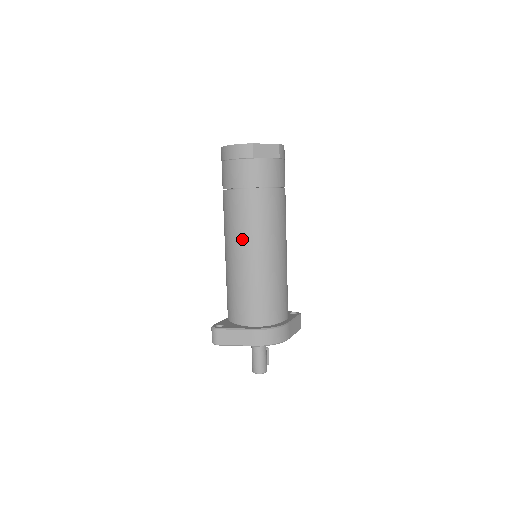
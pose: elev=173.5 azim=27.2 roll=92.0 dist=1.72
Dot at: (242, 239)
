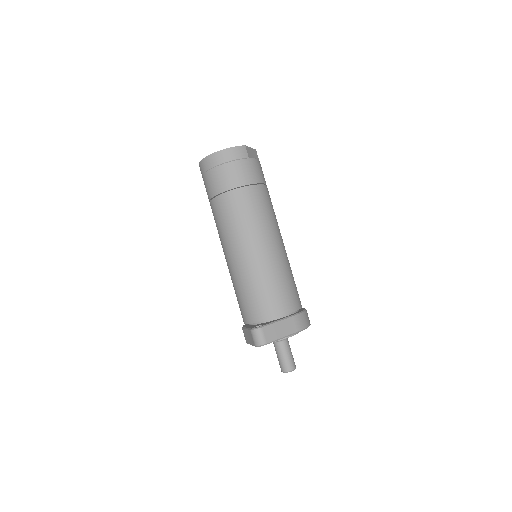
Dot at: (258, 232)
